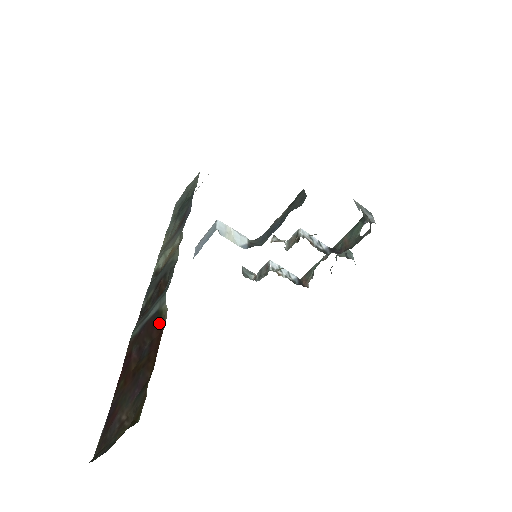
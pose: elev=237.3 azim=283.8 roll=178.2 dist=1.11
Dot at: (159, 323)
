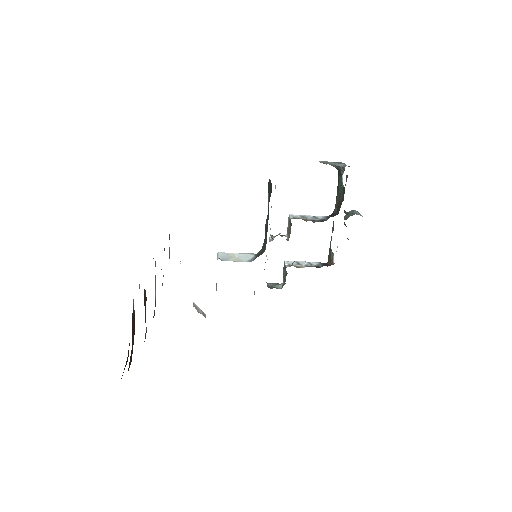
Dot at: (134, 318)
